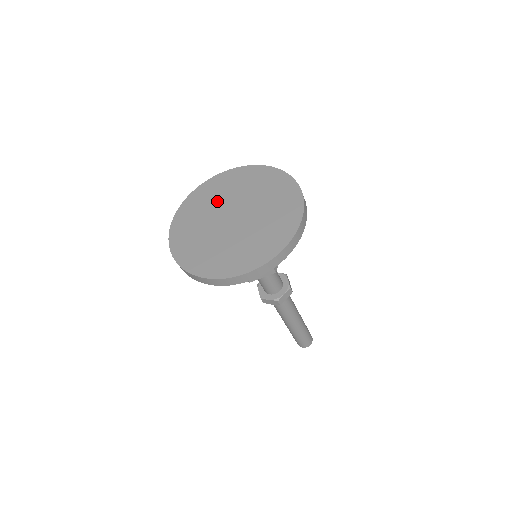
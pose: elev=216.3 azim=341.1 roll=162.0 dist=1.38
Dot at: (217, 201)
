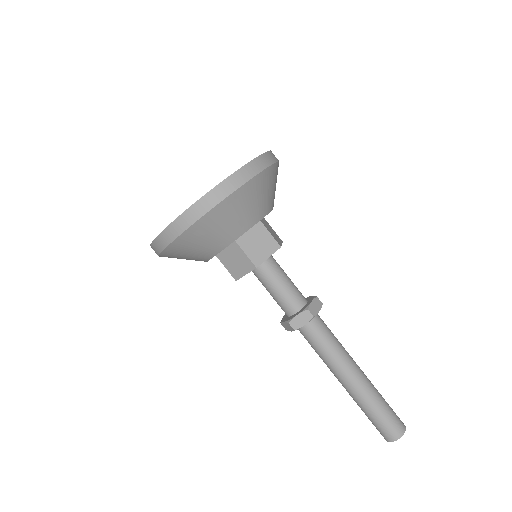
Dot at: occluded
